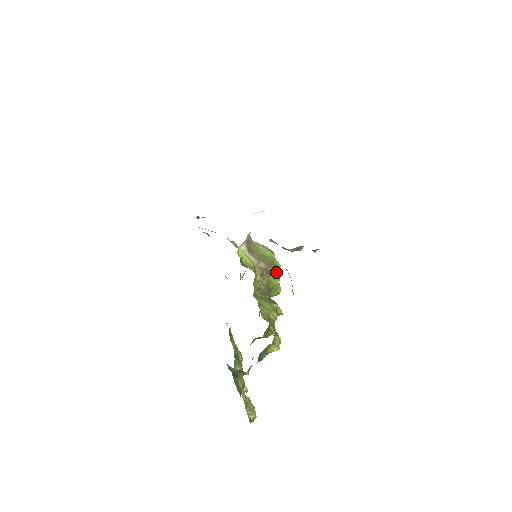
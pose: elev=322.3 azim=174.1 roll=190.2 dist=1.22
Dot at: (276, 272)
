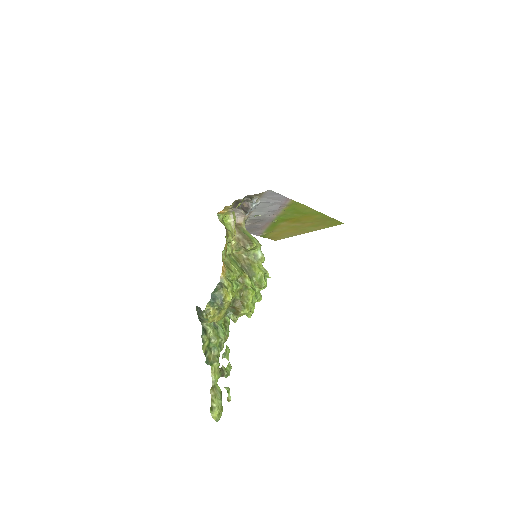
Dot at: occluded
